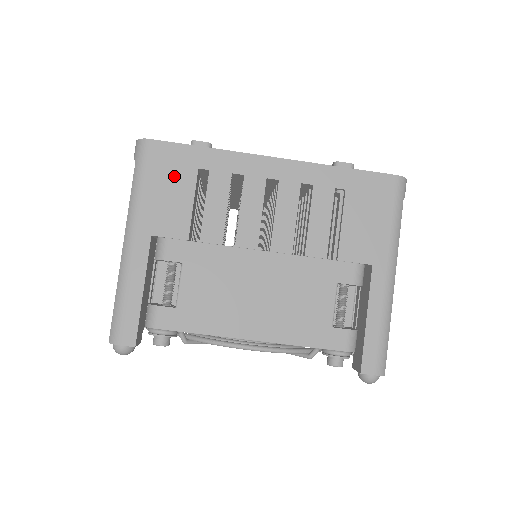
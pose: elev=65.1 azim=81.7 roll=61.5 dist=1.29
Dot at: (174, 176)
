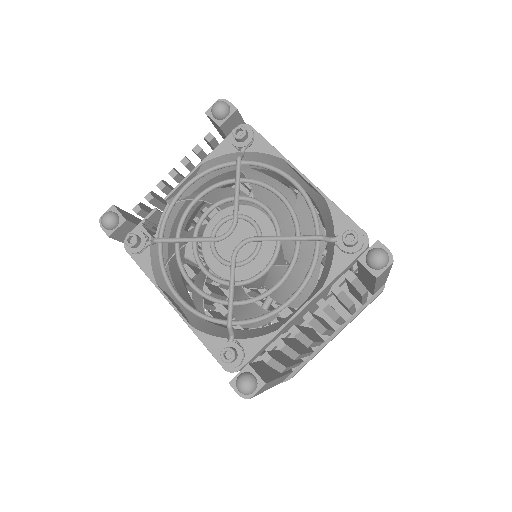
Dot at: occluded
